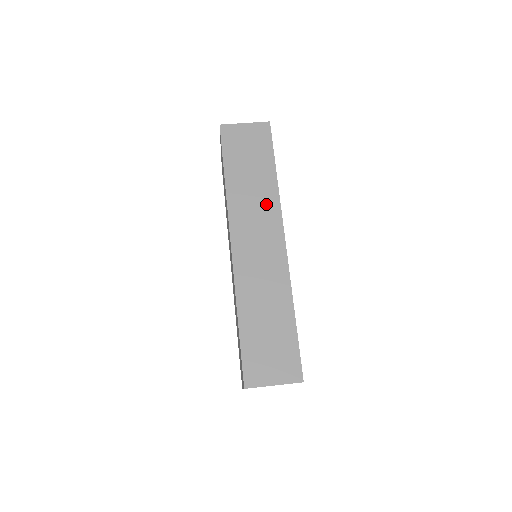
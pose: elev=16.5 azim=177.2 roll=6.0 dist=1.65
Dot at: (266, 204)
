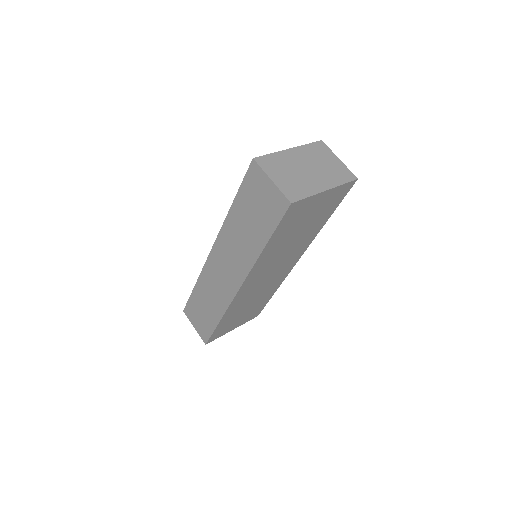
Dot at: (243, 257)
